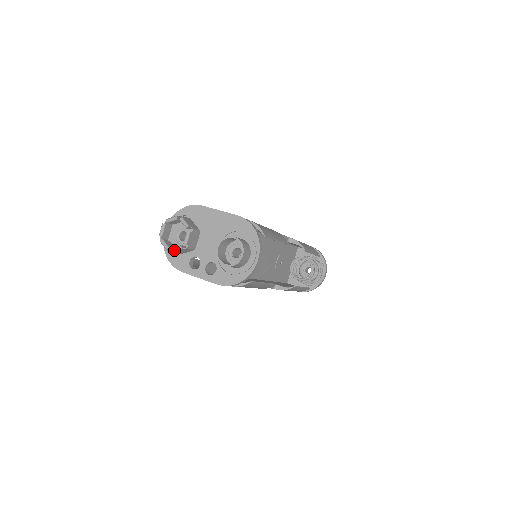
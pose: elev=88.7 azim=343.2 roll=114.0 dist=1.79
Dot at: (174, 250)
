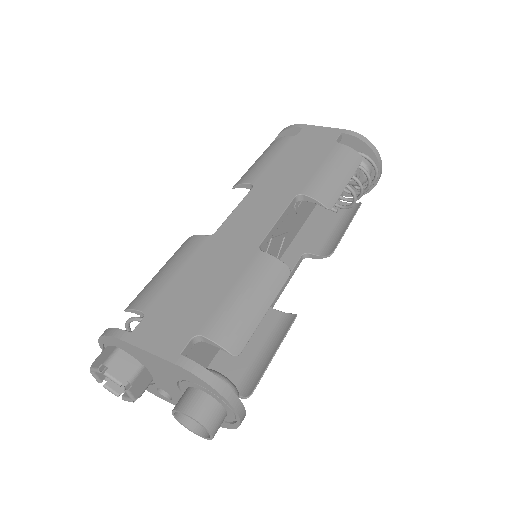
Dot at: occluded
